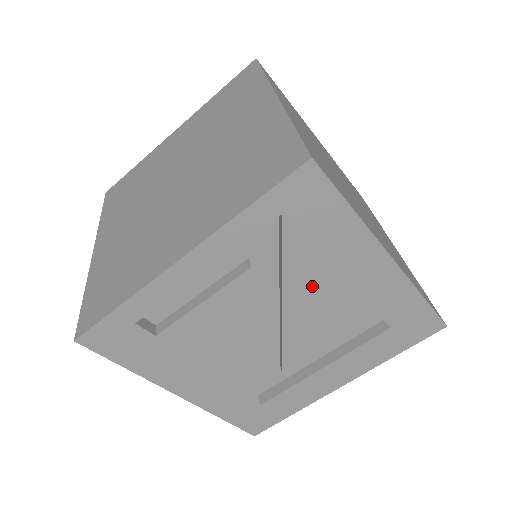
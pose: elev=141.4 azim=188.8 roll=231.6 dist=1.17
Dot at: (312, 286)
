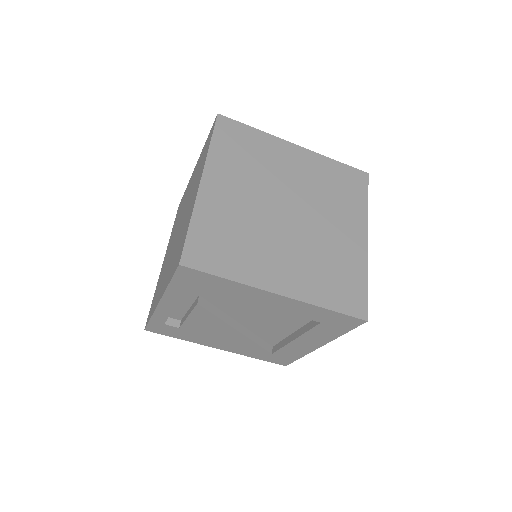
Dot at: (242, 308)
